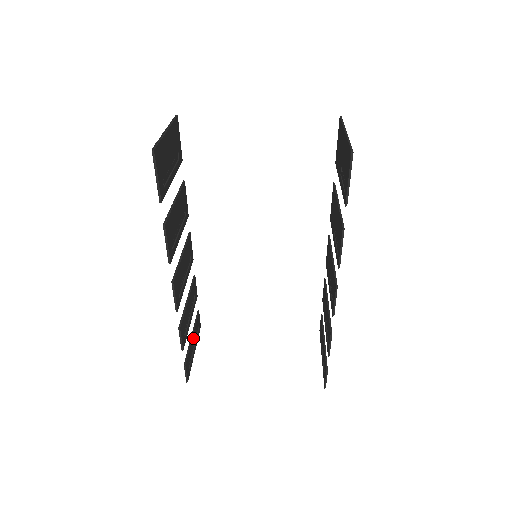
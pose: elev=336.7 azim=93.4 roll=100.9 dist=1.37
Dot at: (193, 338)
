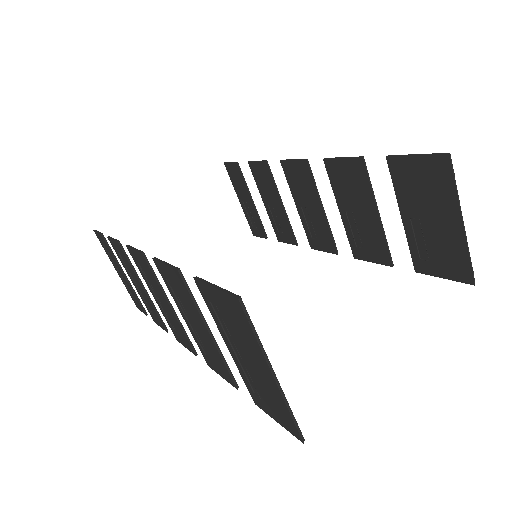
Dot at: (123, 273)
